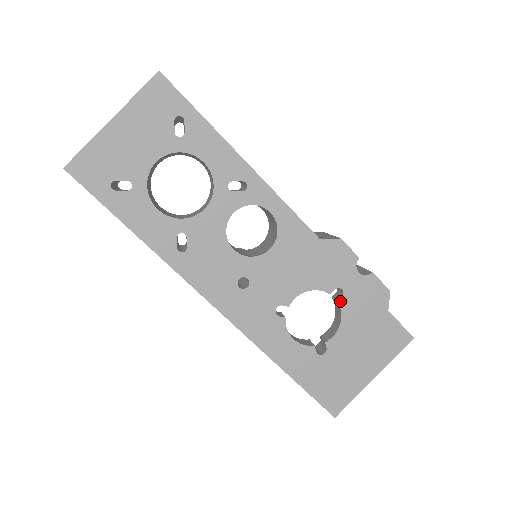
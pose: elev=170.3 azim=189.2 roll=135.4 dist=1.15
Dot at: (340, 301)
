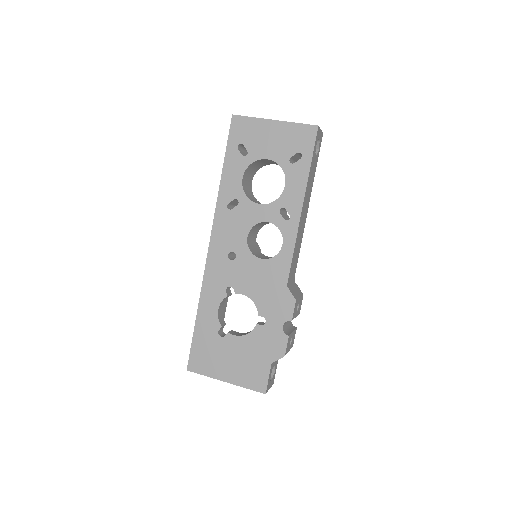
Dot at: (258, 325)
